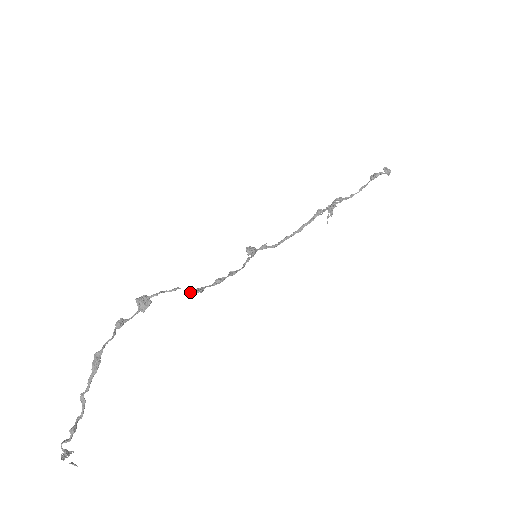
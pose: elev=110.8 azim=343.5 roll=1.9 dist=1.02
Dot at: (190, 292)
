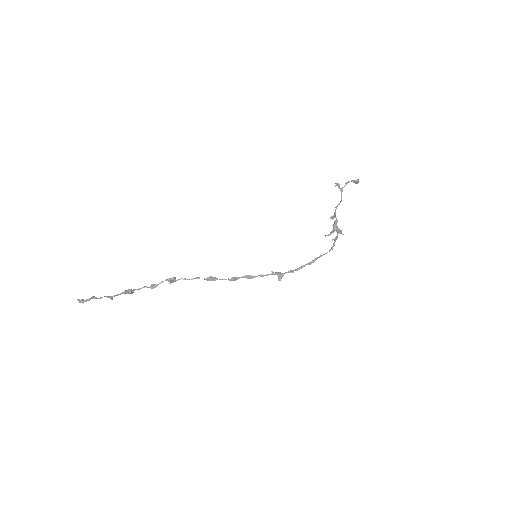
Dot at: (205, 279)
